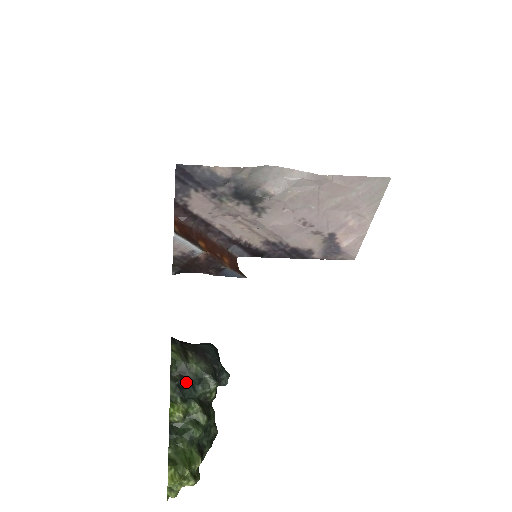
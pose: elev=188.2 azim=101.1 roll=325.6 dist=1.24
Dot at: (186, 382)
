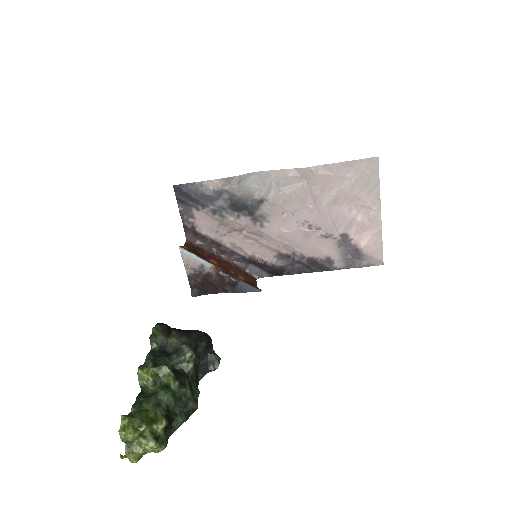
Dot at: (164, 354)
